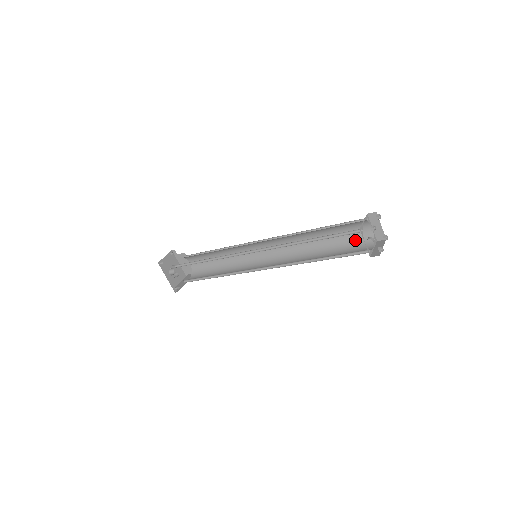
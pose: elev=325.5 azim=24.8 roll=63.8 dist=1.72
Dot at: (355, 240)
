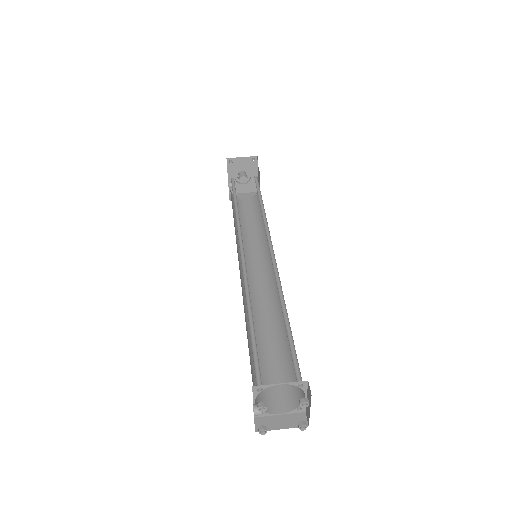
Dot at: (294, 377)
